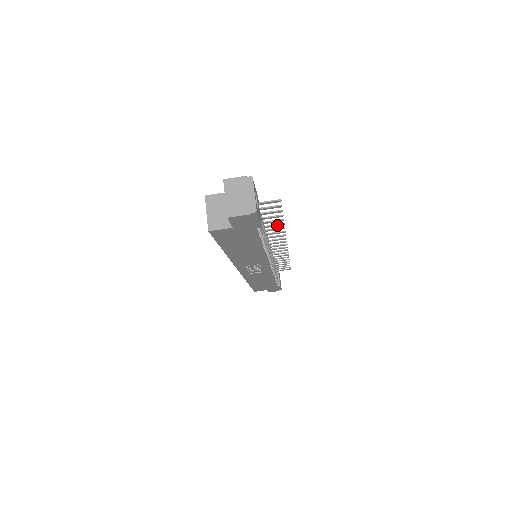
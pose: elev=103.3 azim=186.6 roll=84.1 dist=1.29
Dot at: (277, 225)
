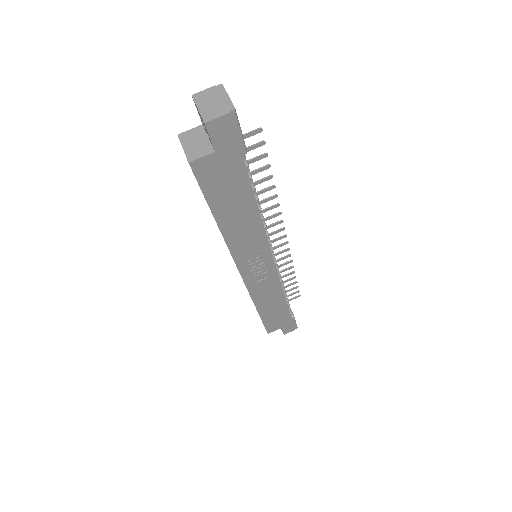
Dot at: (267, 189)
